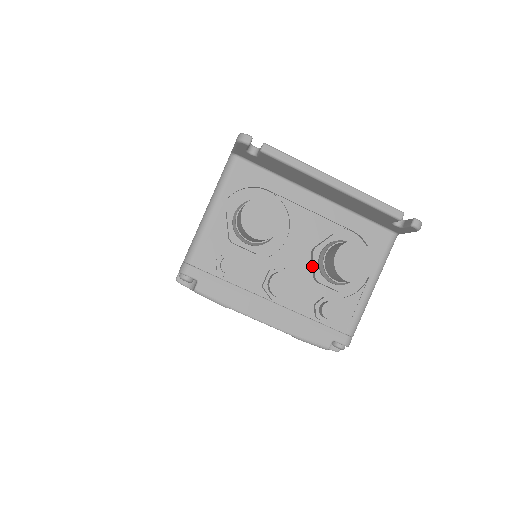
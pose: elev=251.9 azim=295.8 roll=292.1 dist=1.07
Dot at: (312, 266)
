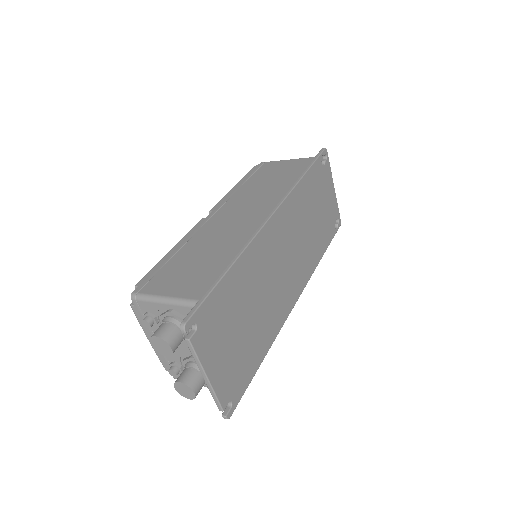
Dot at: (188, 357)
